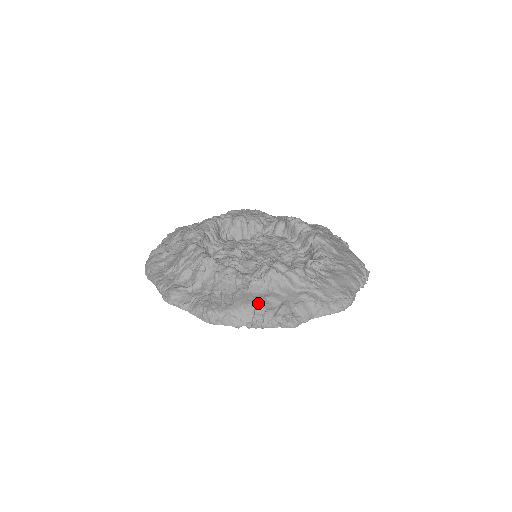
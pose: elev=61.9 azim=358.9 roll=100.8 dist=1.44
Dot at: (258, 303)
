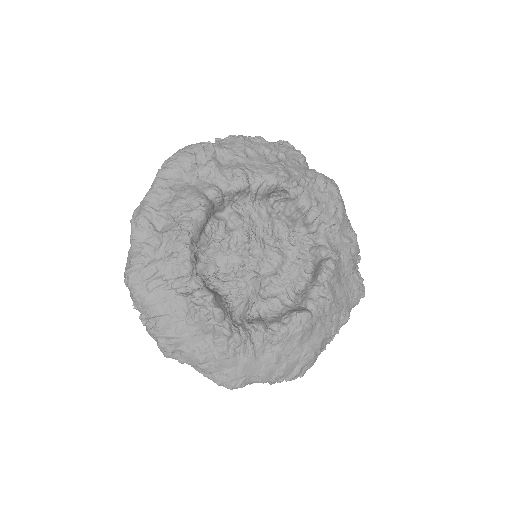
Dot at: (162, 316)
